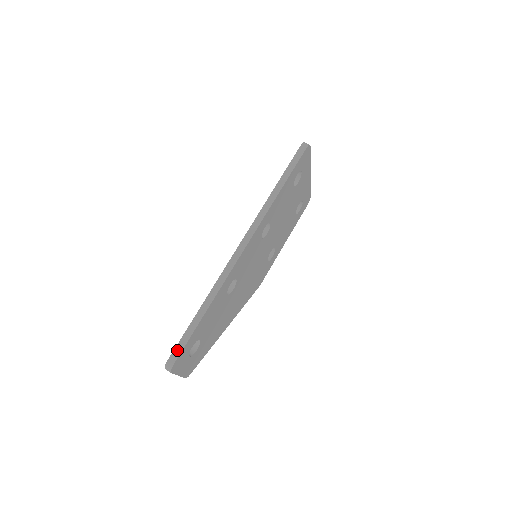
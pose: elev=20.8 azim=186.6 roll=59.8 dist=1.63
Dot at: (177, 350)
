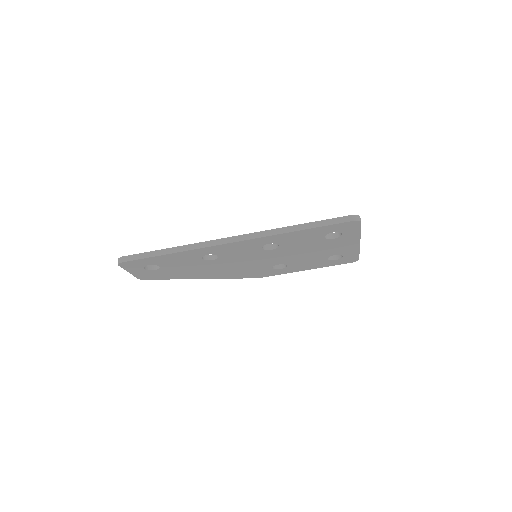
Dot at: (132, 257)
